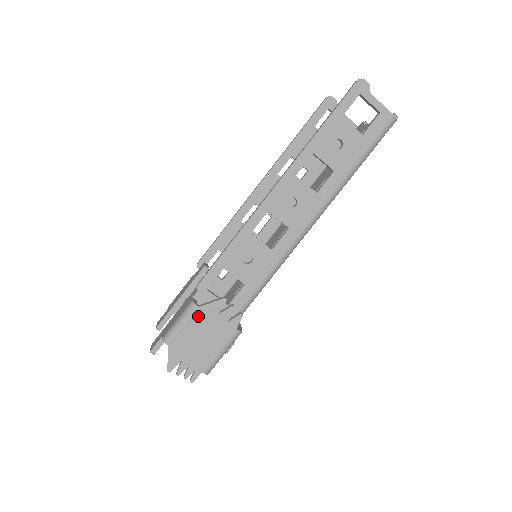
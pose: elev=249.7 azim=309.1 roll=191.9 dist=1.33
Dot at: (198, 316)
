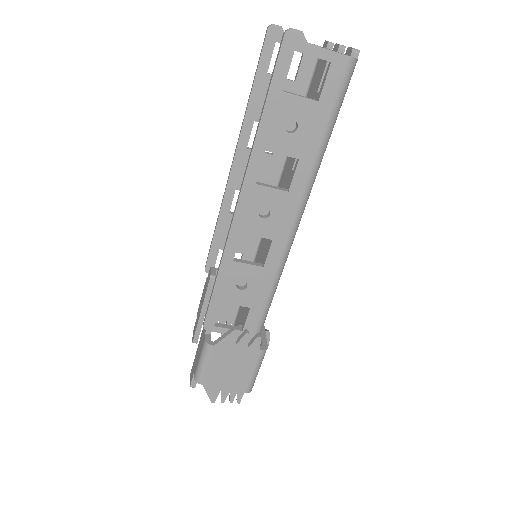
Dot at: (217, 353)
